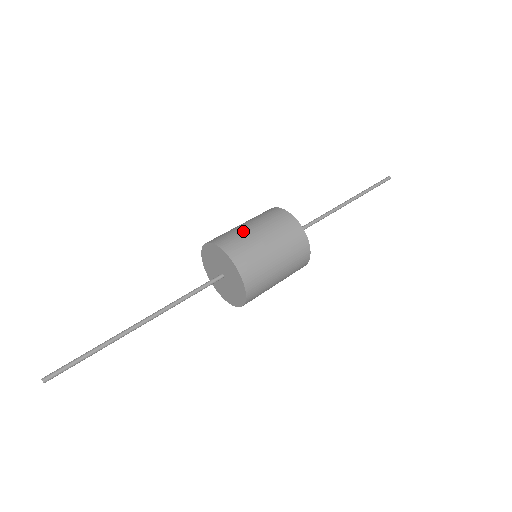
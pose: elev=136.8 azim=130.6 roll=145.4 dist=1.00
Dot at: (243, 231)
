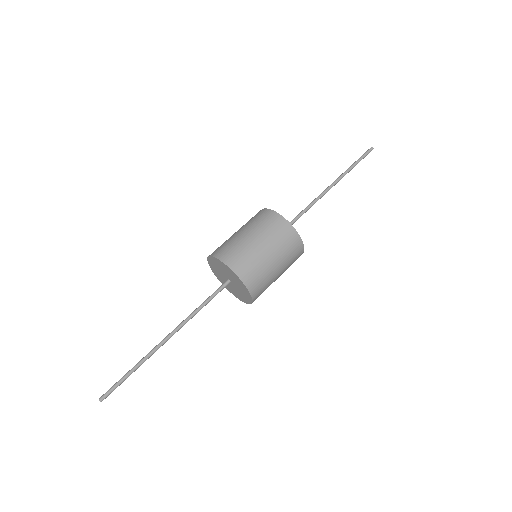
Dot at: (242, 242)
